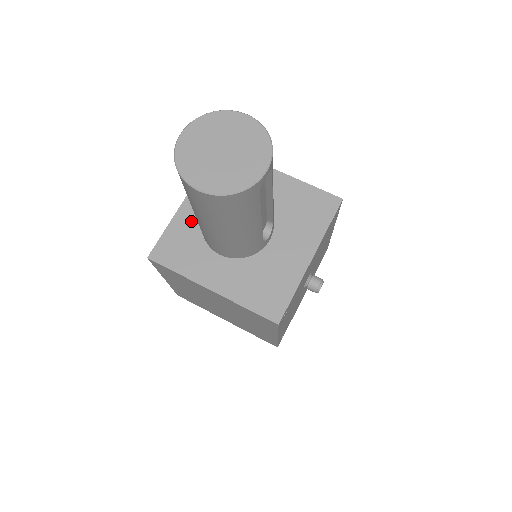
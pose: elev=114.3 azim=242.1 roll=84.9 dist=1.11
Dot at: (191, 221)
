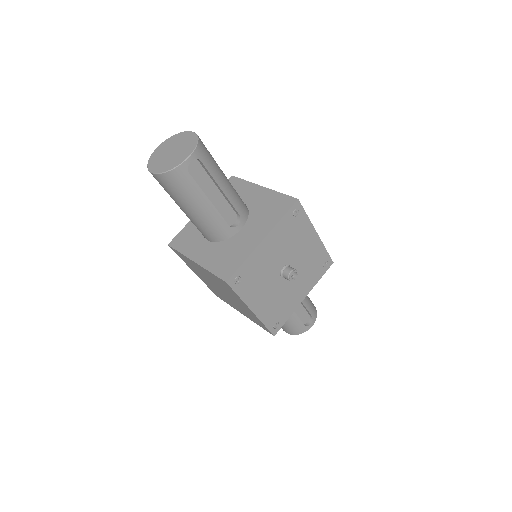
Dot at: occluded
